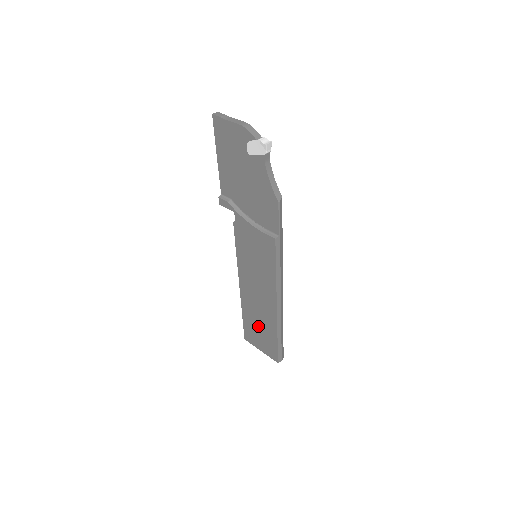
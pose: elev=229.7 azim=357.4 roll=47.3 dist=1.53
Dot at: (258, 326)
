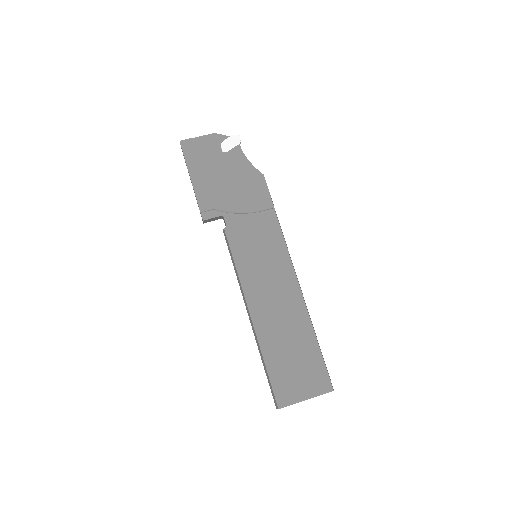
Dot at: (290, 354)
